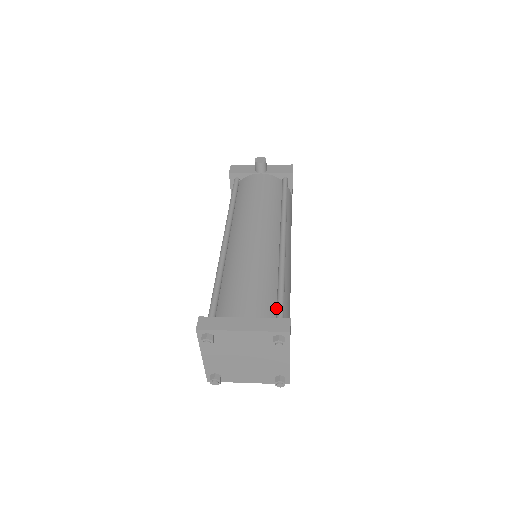
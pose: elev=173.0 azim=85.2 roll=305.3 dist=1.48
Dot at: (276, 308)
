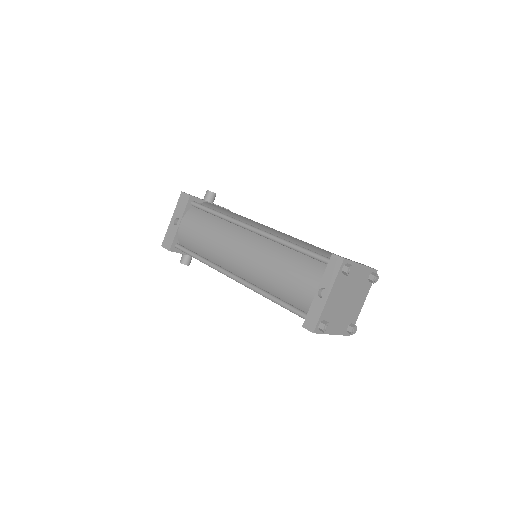
Dot at: occluded
